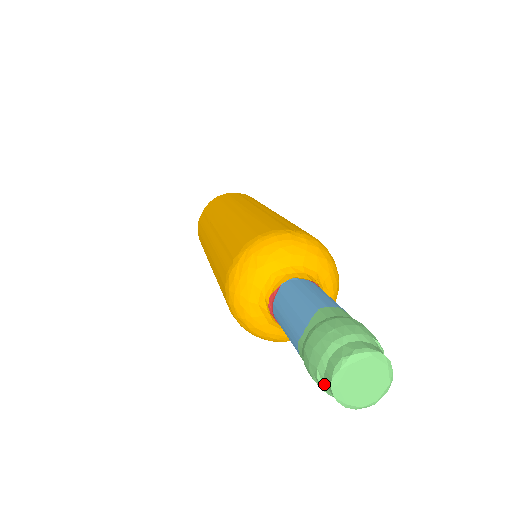
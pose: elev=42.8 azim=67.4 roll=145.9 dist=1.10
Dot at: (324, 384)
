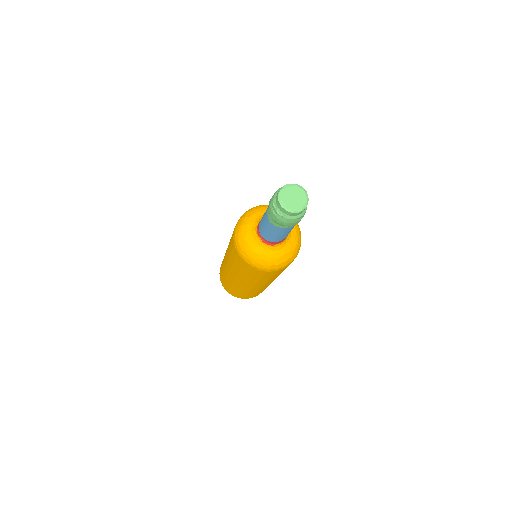
Dot at: (276, 206)
